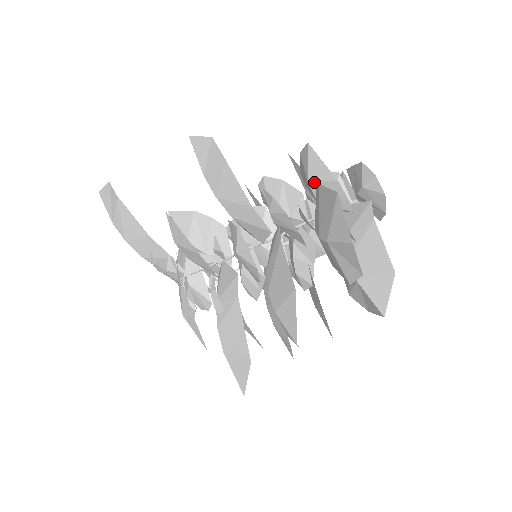
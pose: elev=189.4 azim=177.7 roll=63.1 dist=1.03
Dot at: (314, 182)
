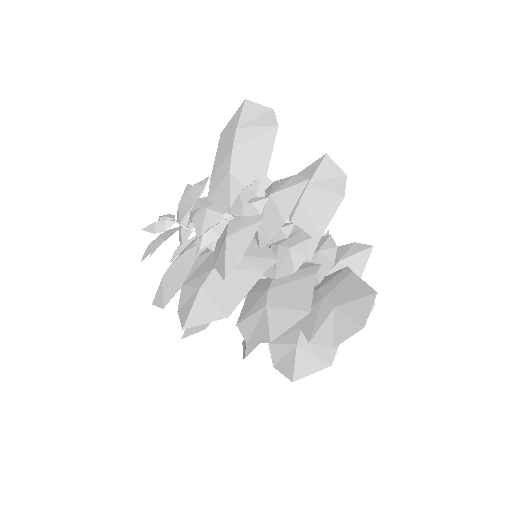
Dot at: (343, 266)
